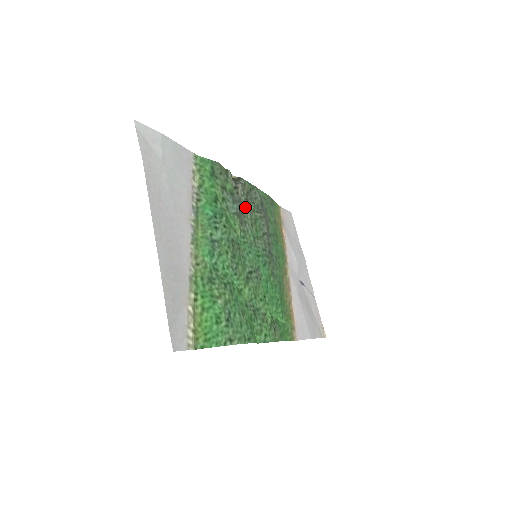
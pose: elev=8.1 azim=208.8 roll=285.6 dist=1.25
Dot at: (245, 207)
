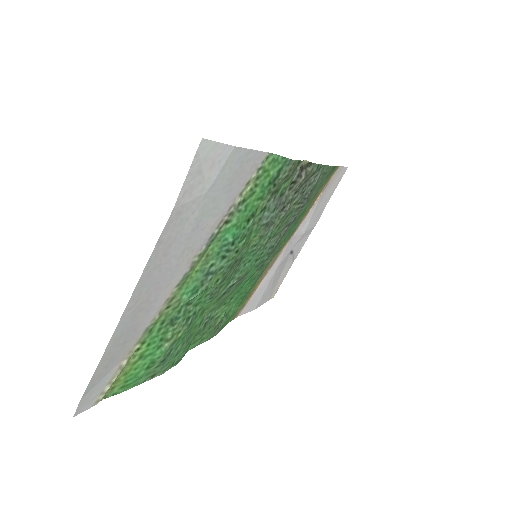
Dot at: (287, 203)
